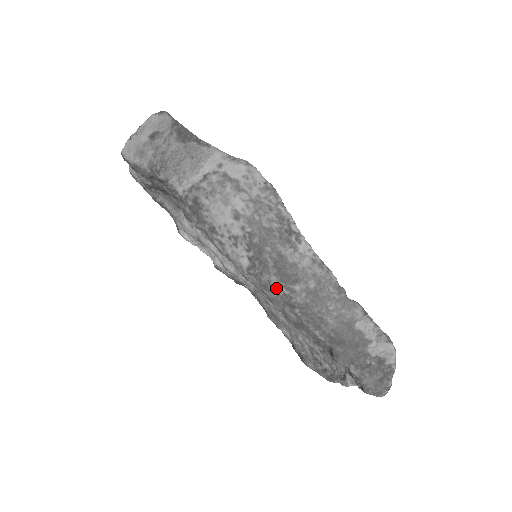
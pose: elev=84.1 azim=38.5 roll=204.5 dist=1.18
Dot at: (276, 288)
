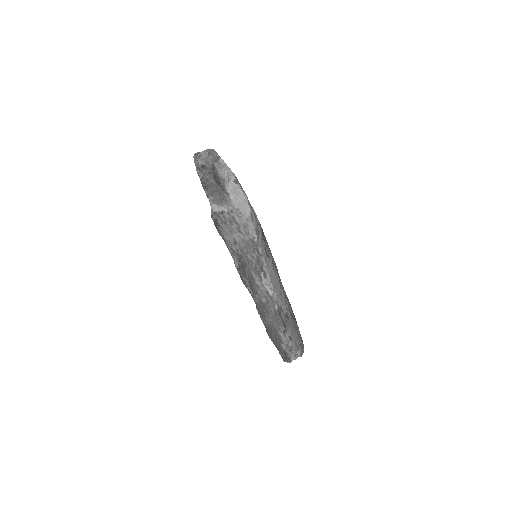
Dot at: (248, 287)
